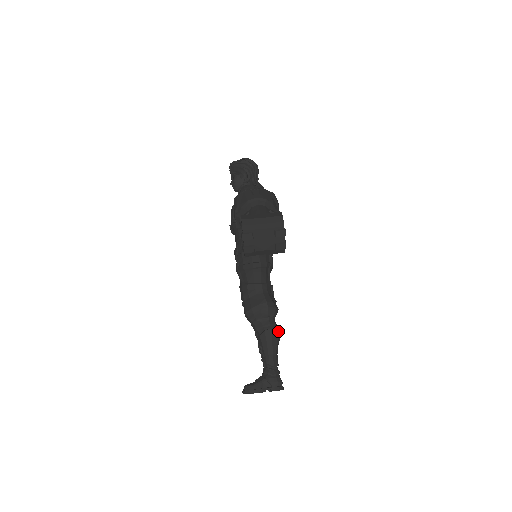
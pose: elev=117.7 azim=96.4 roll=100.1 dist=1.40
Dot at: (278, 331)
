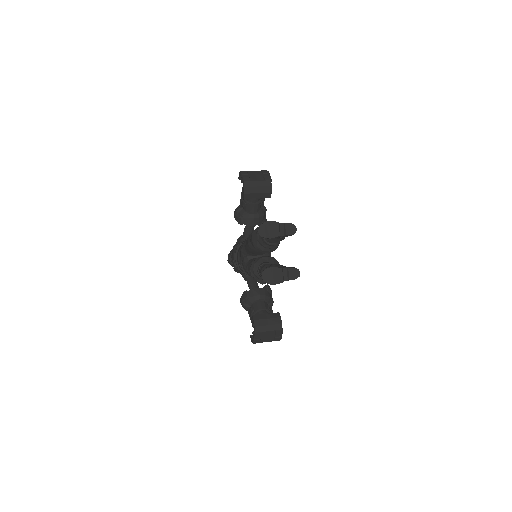
Dot at: occluded
